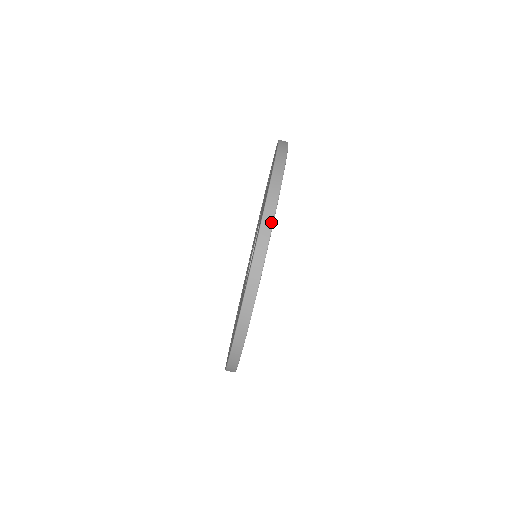
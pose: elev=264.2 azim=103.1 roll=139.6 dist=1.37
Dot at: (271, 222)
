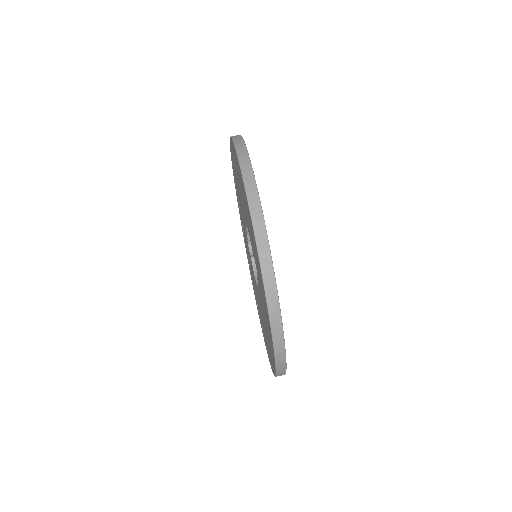
Dot at: (243, 145)
